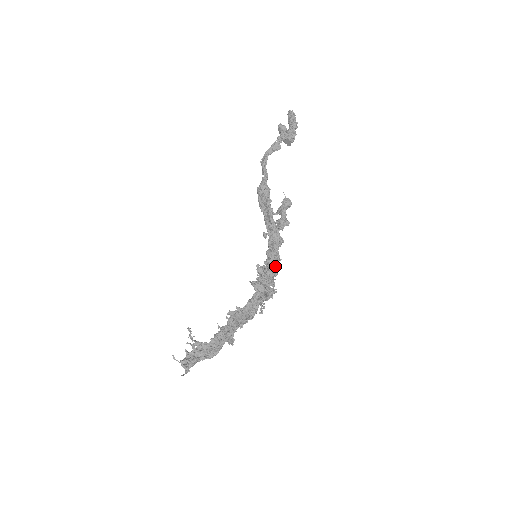
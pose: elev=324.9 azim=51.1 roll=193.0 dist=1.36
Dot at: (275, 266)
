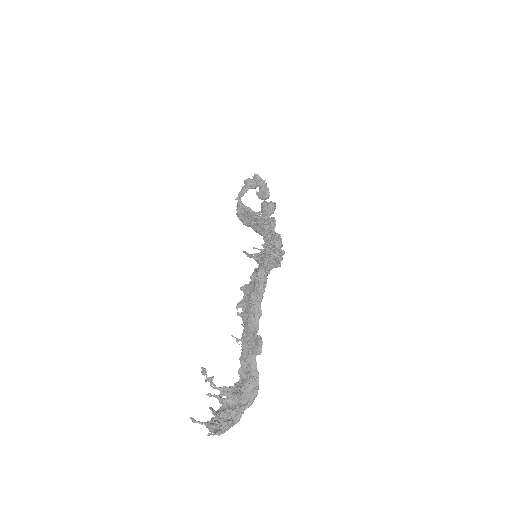
Dot at: occluded
